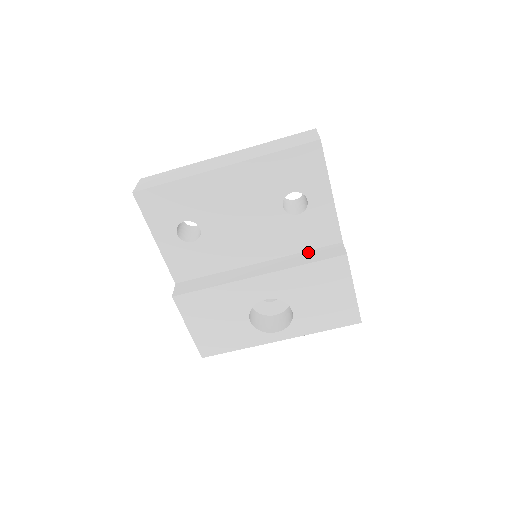
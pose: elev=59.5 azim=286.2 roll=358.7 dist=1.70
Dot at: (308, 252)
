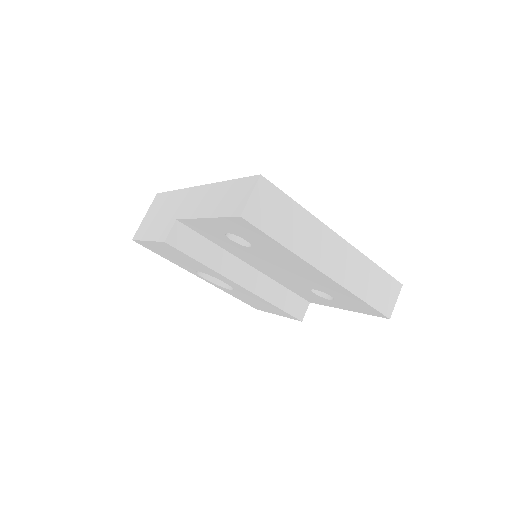
Dot at: (287, 291)
